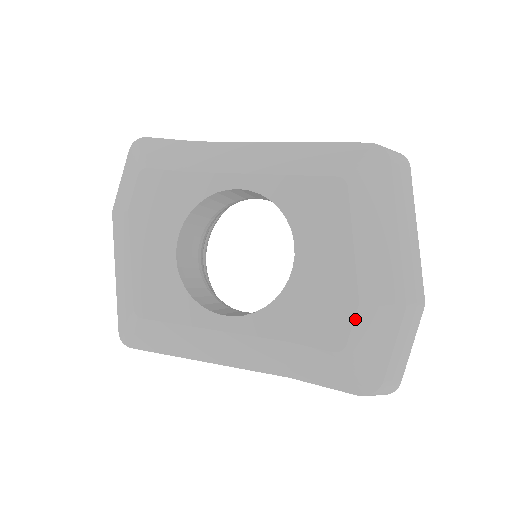
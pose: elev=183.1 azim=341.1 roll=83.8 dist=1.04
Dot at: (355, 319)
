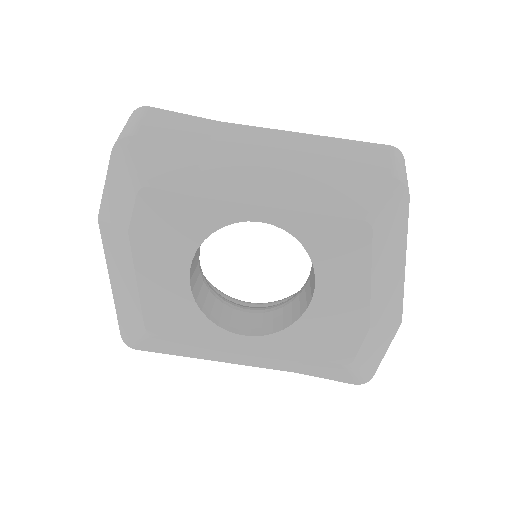
Dot at: (364, 341)
